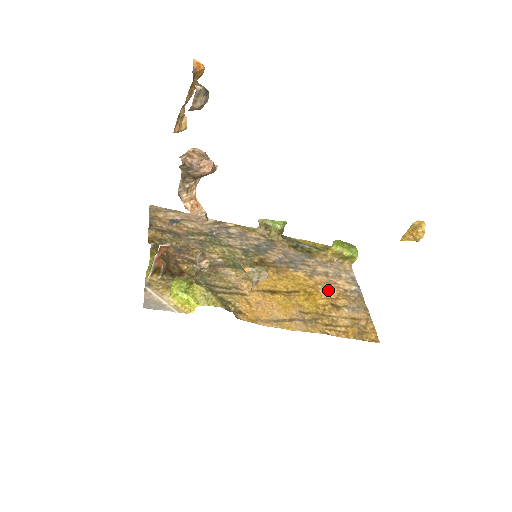
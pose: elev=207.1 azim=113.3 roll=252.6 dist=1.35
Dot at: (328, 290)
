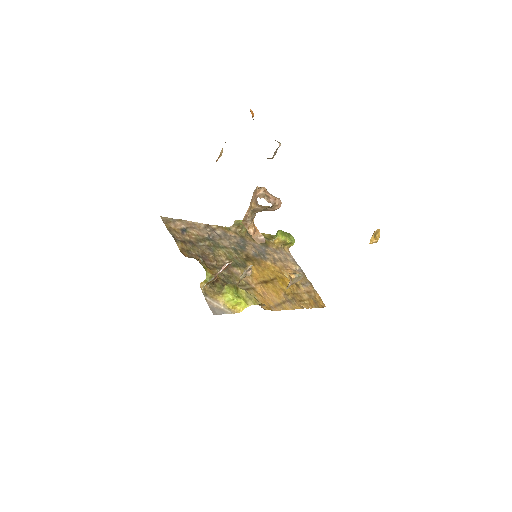
Dot at: (287, 273)
